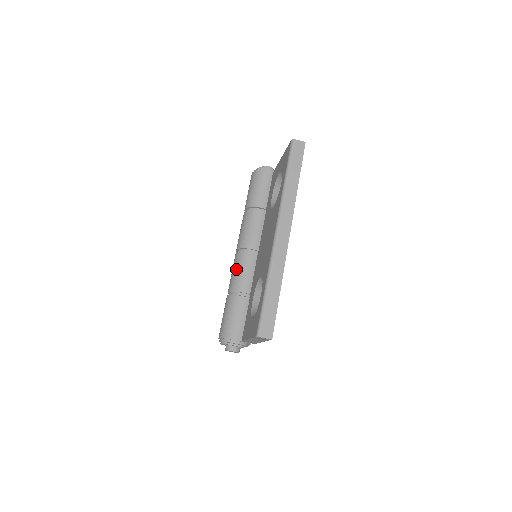
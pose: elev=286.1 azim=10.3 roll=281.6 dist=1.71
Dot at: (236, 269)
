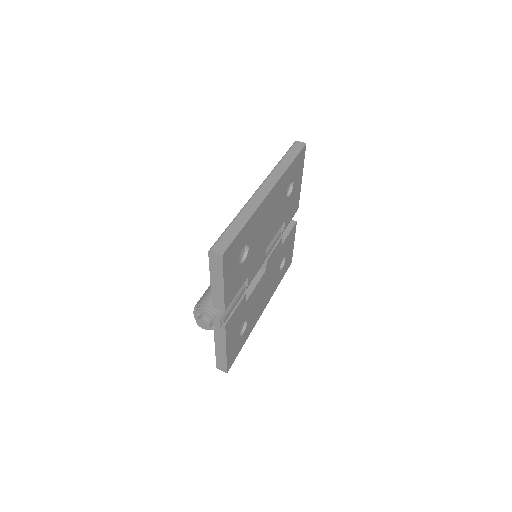
Dot at: occluded
